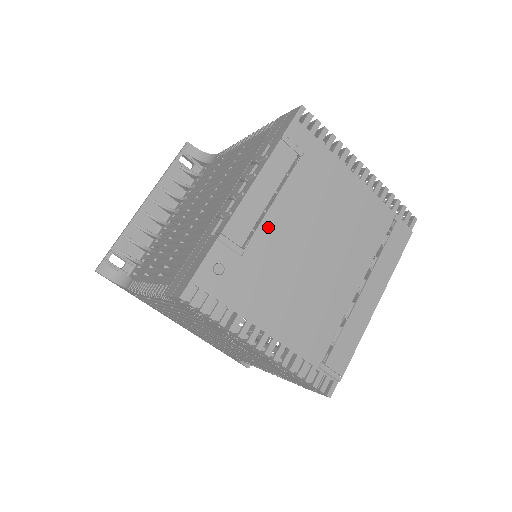
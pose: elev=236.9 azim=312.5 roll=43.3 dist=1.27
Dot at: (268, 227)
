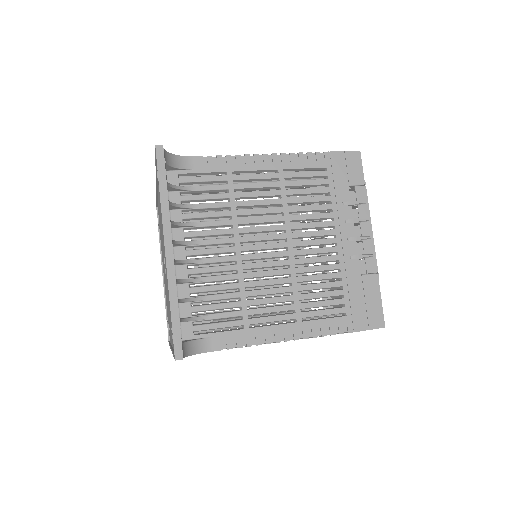
Dot at: occluded
